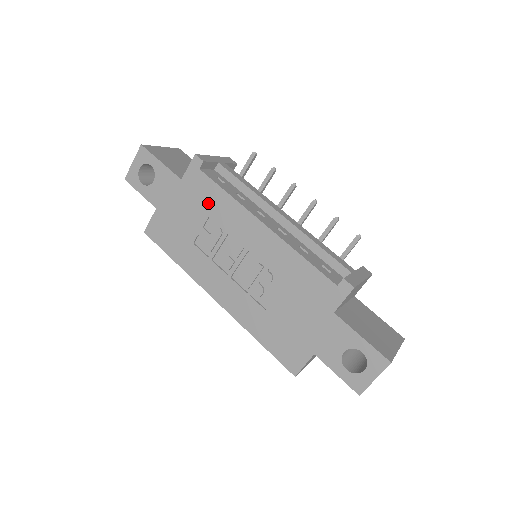
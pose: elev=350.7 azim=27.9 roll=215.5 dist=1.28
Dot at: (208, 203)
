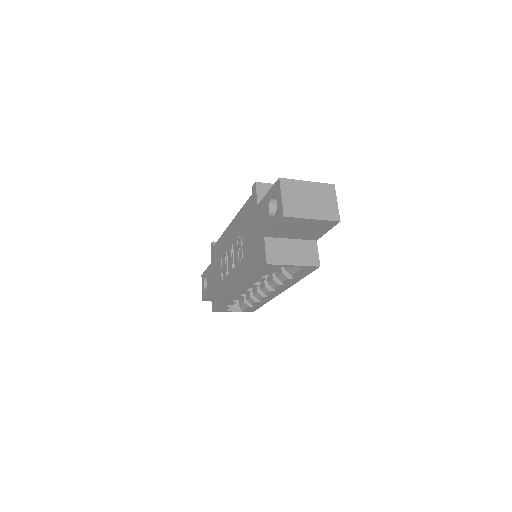
Dot at: (218, 254)
